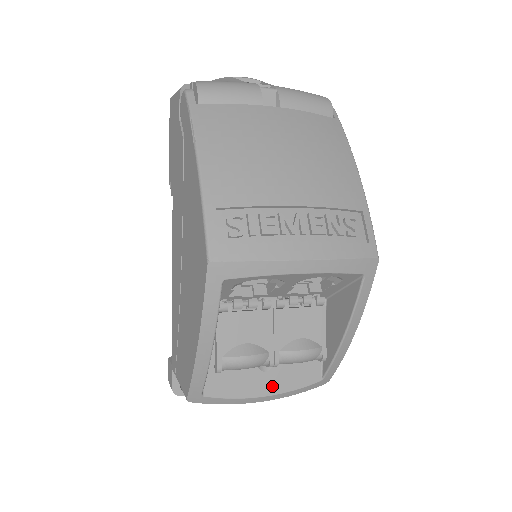
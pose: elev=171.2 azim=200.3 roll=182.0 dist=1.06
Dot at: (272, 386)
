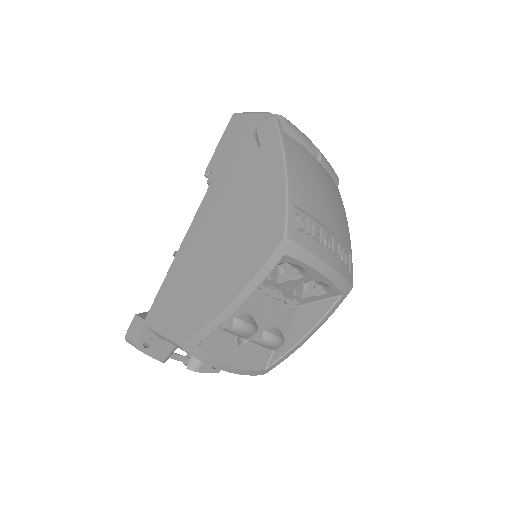
Dot at: (238, 360)
